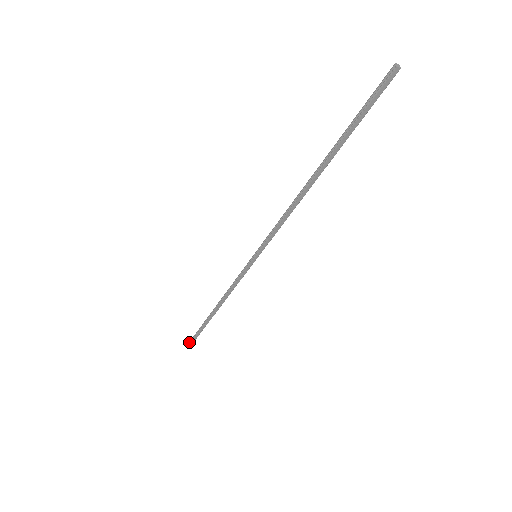
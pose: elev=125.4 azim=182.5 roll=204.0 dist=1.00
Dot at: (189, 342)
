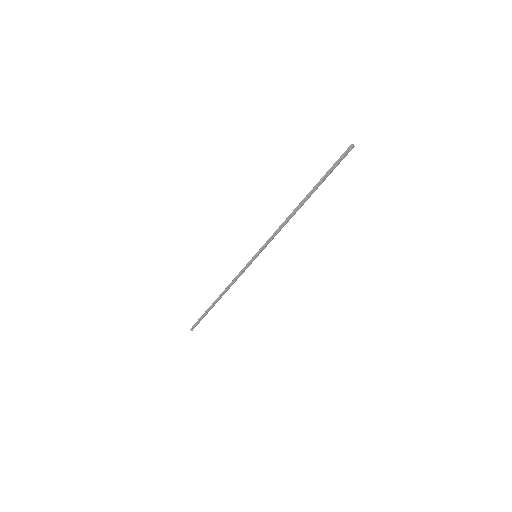
Dot at: (191, 329)
